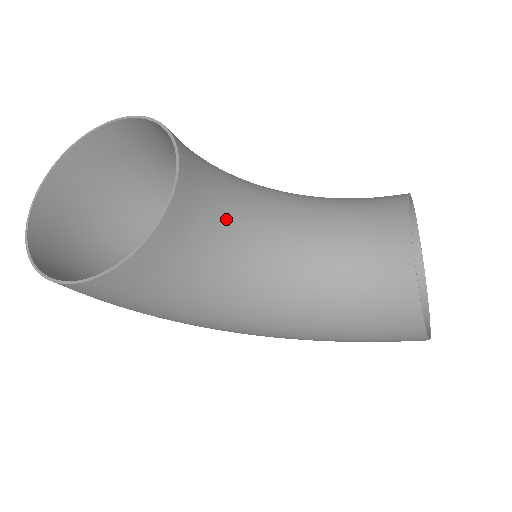
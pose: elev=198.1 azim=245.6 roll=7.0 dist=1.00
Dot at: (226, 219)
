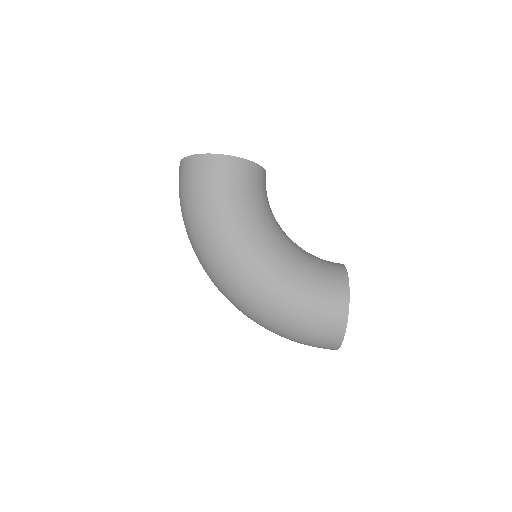
Dot at: occluded
